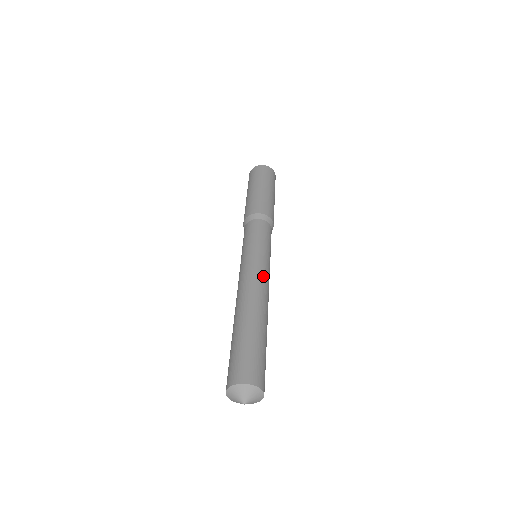
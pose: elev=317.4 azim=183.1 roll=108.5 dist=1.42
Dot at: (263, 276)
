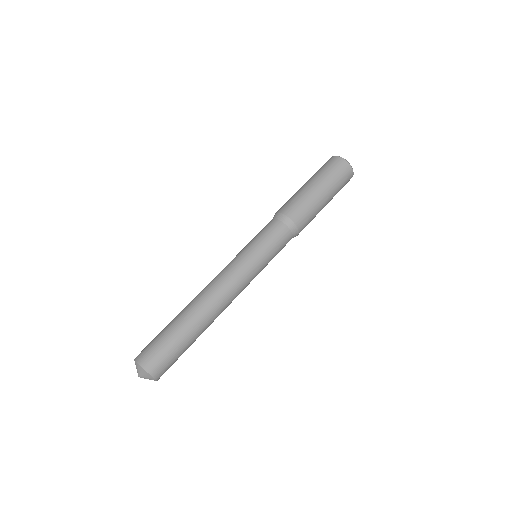
Dot at: (228, 276)
